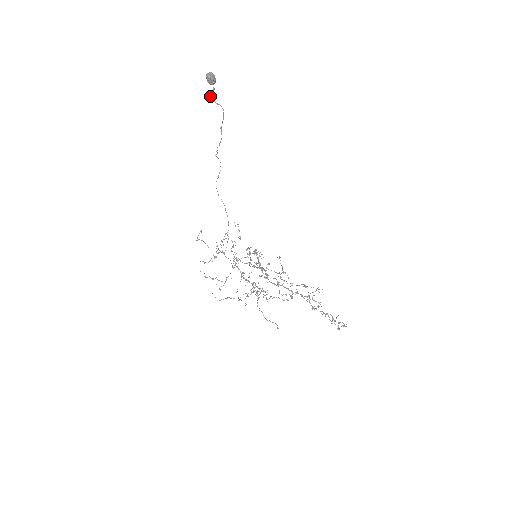
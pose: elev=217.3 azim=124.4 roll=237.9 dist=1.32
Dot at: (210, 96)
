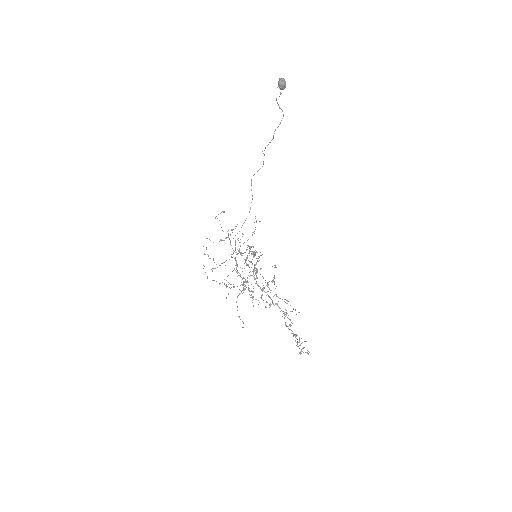
Dot at: (276, 99)
